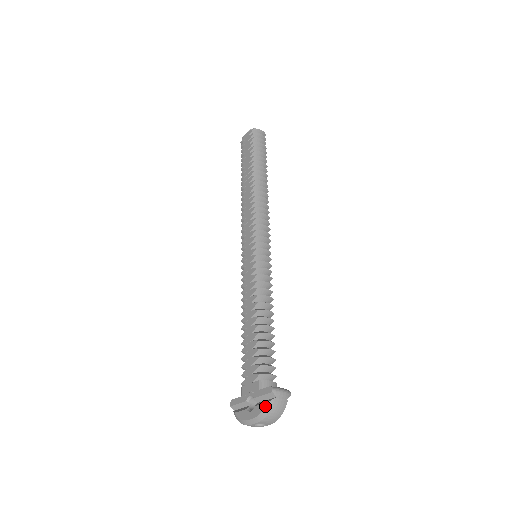
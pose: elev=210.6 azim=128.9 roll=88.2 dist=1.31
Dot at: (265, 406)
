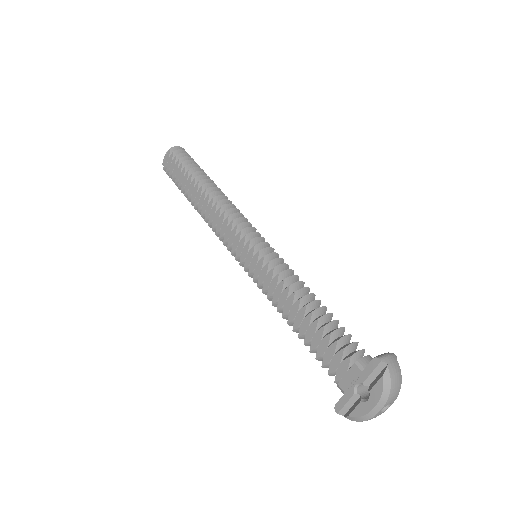
Dot at: (383, 381)
